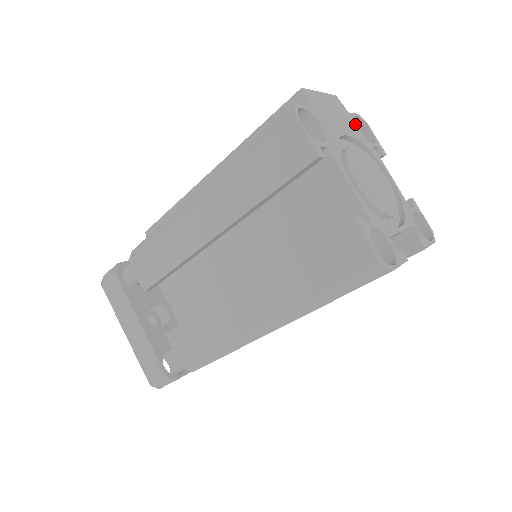
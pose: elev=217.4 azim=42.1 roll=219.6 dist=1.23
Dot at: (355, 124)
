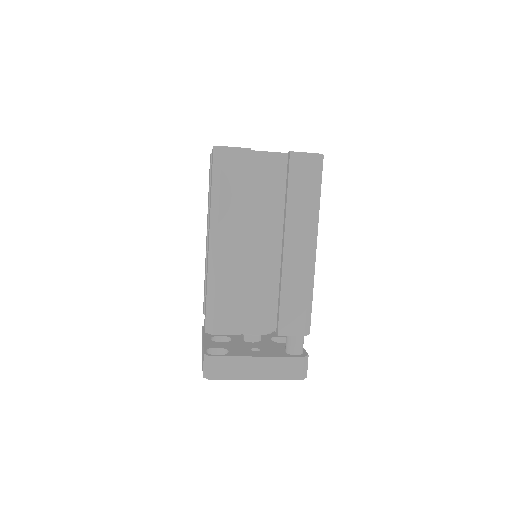
Dot at: occluded
